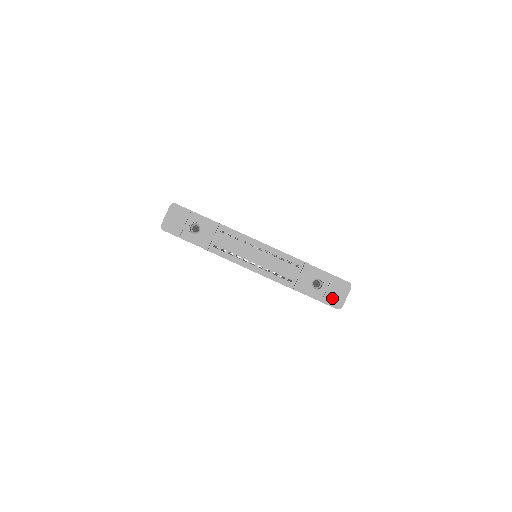
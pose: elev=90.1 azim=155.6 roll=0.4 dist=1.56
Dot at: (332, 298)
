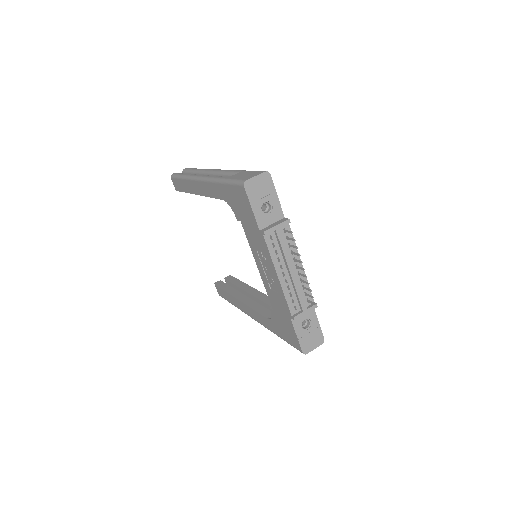
Dot at: (306, 342)
